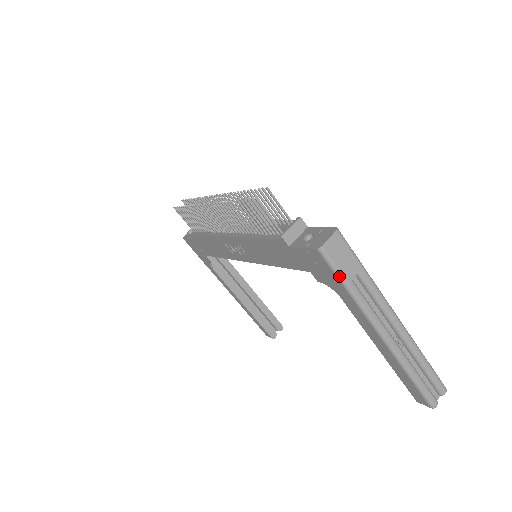
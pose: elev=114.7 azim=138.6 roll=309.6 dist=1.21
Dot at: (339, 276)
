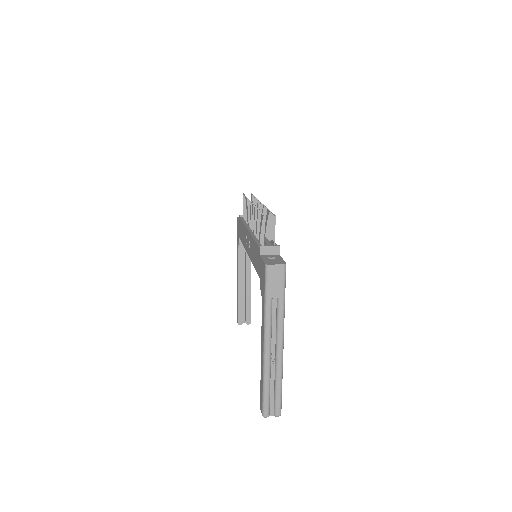
Dot at: (266, 289)
